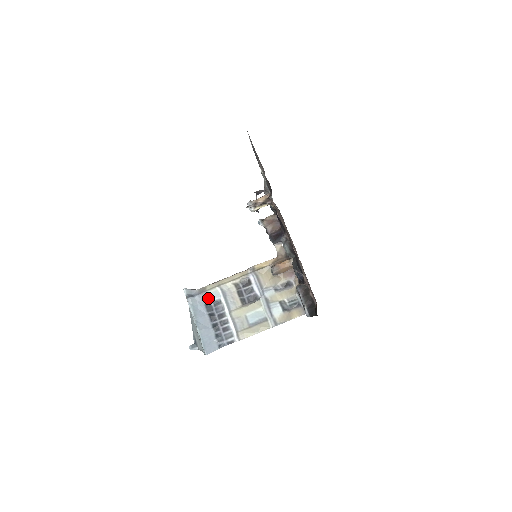
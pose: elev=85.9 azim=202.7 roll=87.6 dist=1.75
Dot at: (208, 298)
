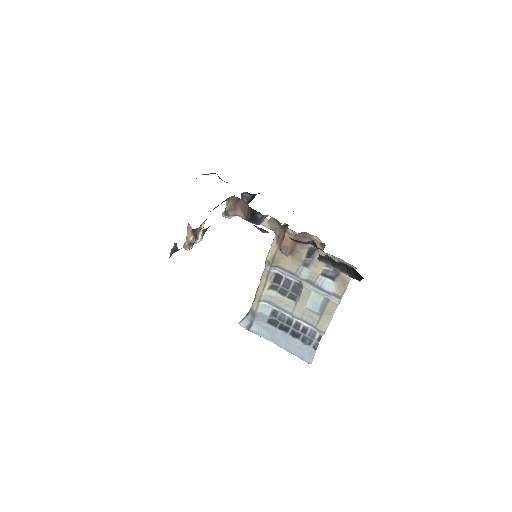
Dot at: (264, 316)
